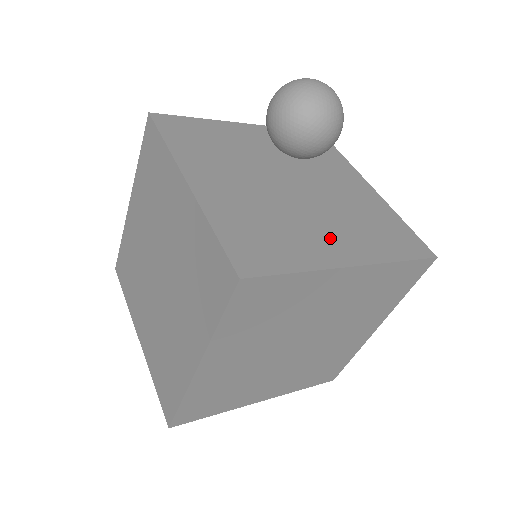
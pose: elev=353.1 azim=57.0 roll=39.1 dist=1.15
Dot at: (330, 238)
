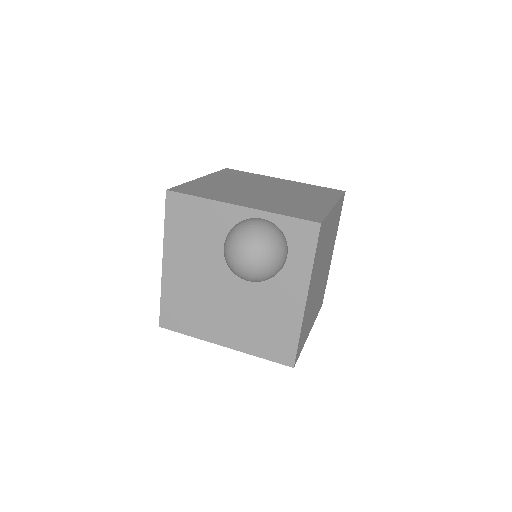
Dot at: (223, 326)
